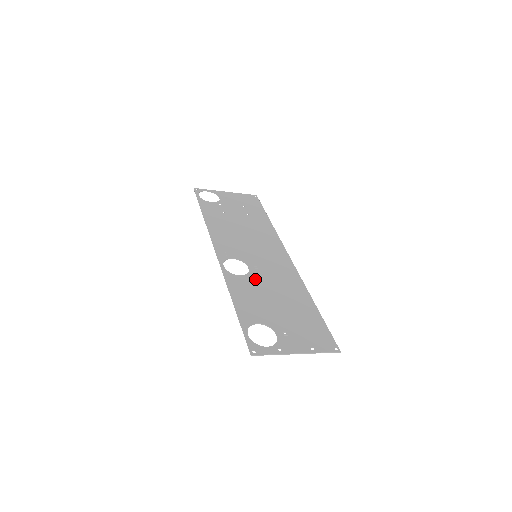
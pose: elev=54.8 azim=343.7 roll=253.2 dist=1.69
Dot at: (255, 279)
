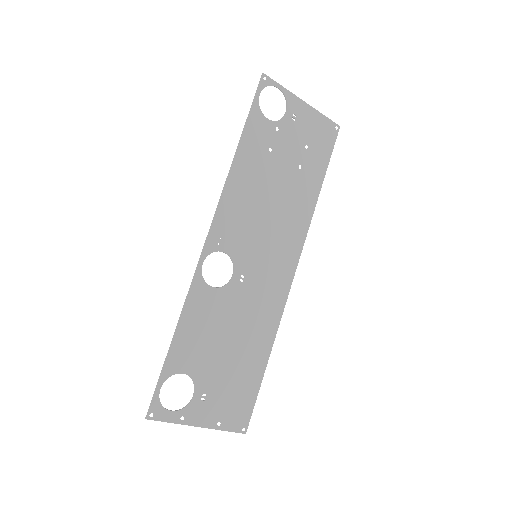
Dot at: (227, 299)
